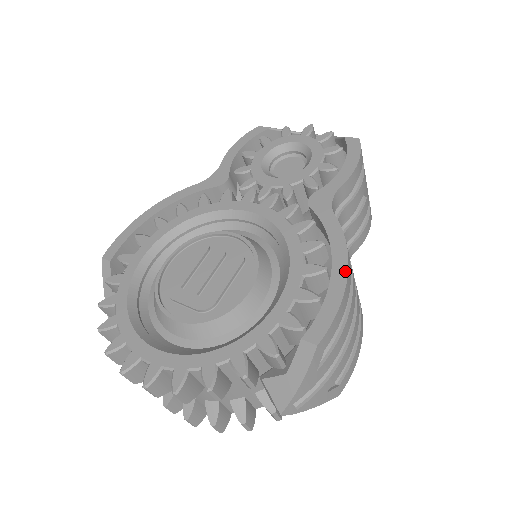
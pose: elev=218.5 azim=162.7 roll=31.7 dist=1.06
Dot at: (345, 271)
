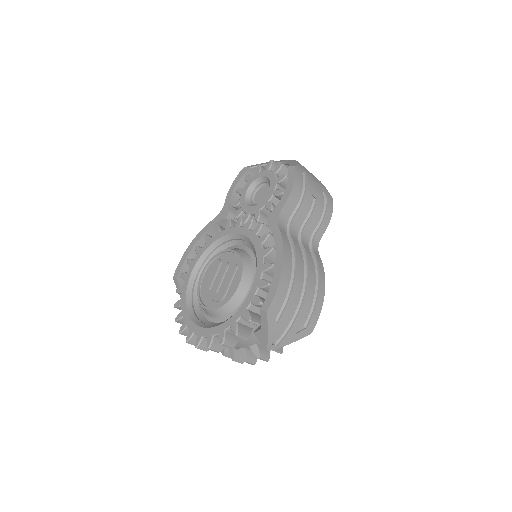
Dot at: (281, 265)
